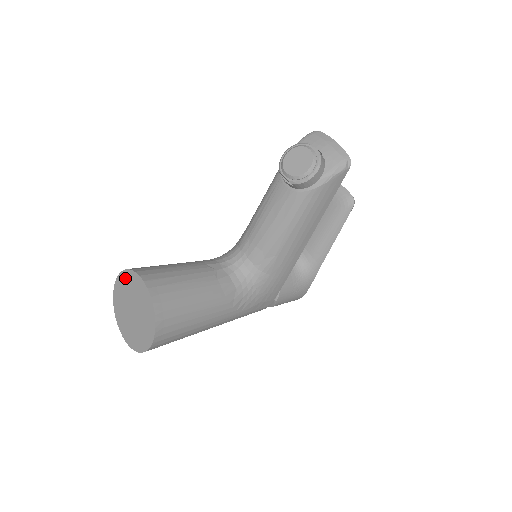
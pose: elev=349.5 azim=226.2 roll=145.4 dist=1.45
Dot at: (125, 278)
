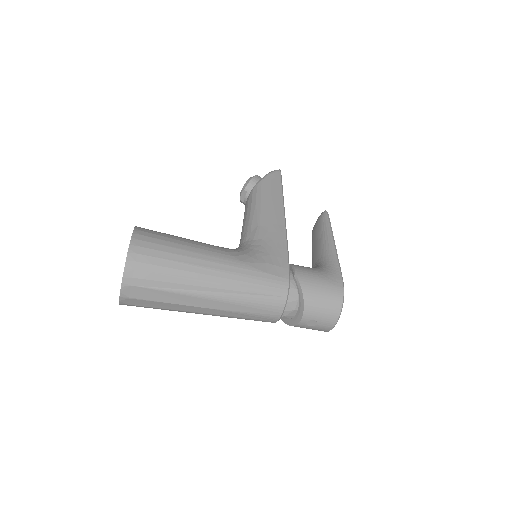
Dot at: occluded
